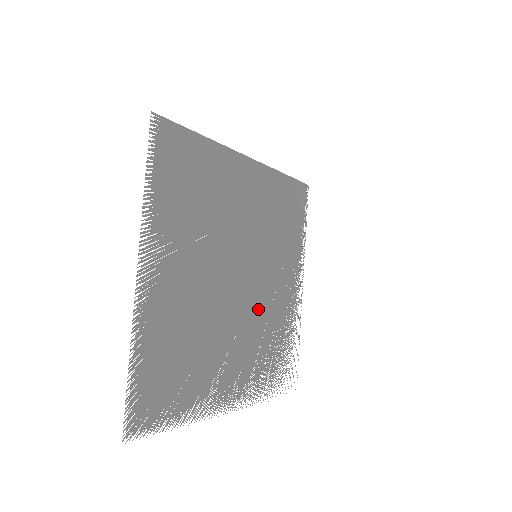
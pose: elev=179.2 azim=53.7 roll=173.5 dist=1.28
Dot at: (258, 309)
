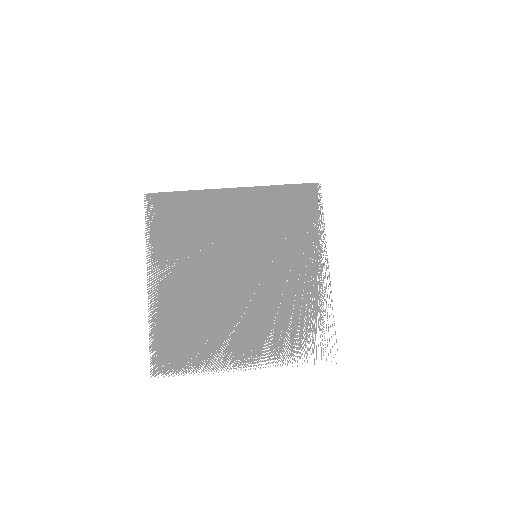
Dot at: (267, 295)
